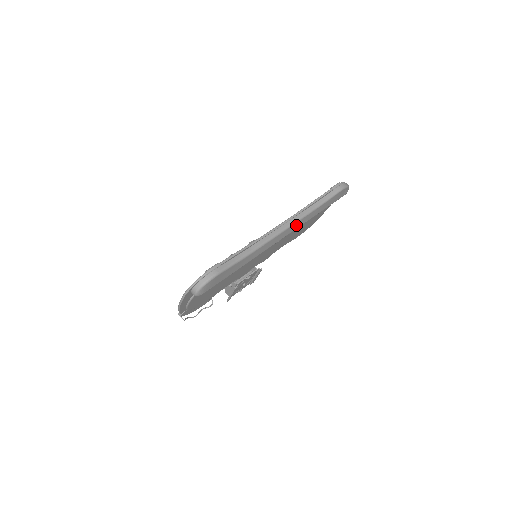
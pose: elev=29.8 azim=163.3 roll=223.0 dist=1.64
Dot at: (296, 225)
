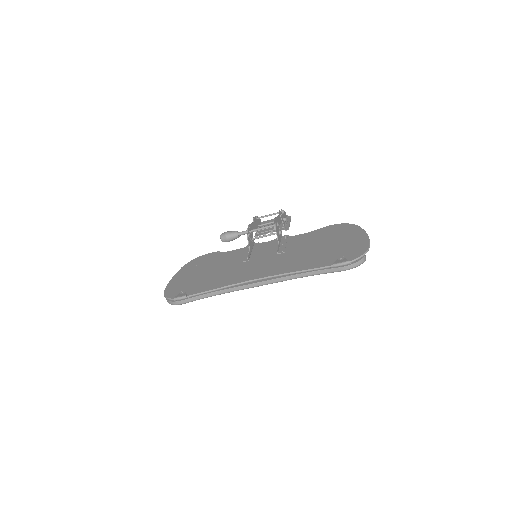
Dot at: occluded
